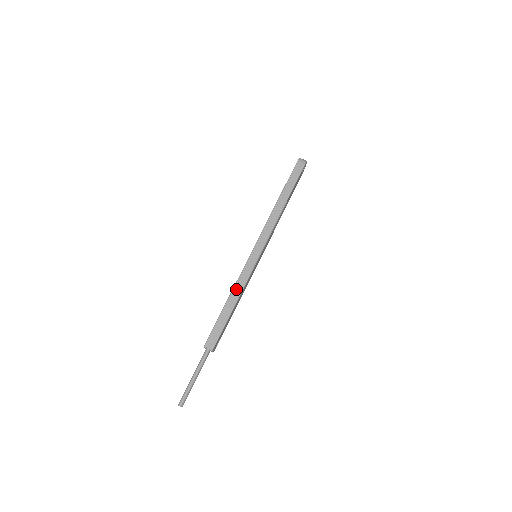
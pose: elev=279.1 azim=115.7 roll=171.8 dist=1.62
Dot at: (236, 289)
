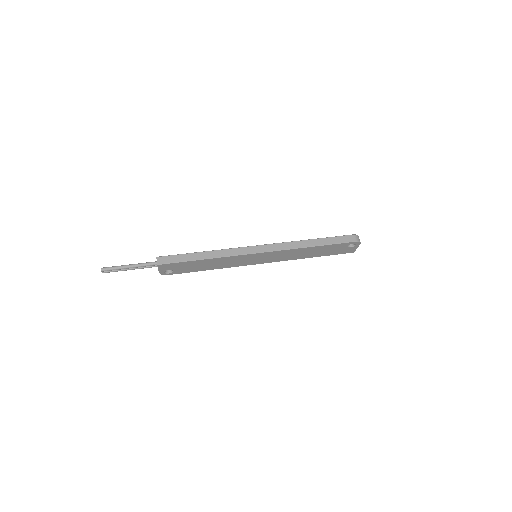
Dot at: (217, 252)
